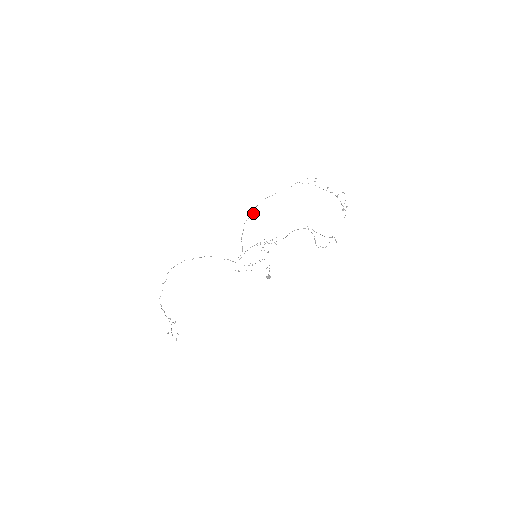
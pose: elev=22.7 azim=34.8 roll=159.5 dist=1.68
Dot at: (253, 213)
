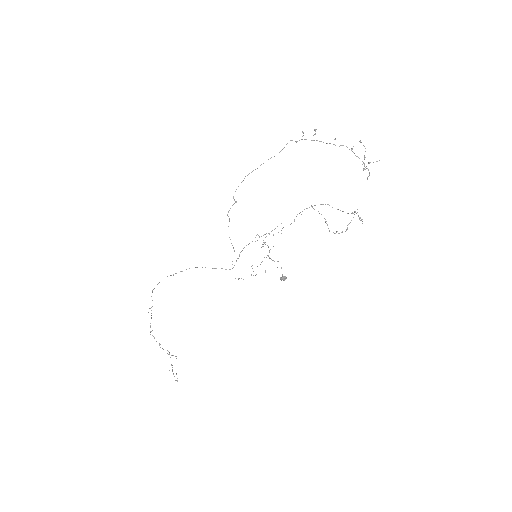
Dot at: (234, 199)
